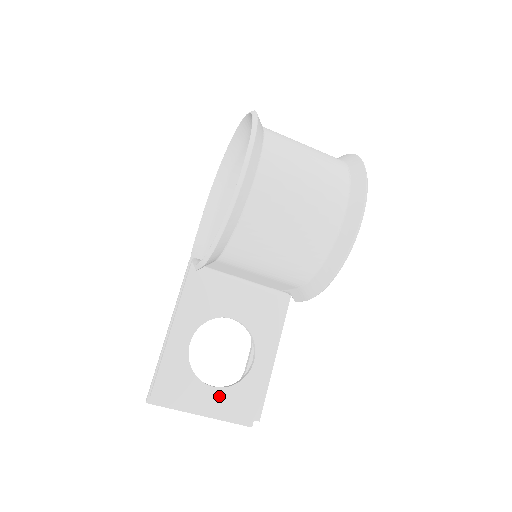
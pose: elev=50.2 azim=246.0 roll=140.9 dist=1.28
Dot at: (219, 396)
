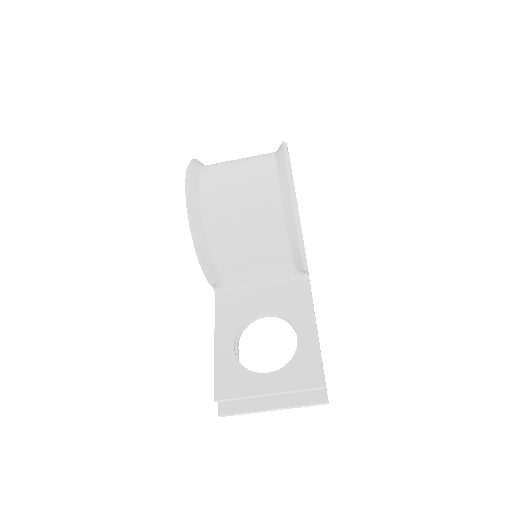
Dot at: (276, 379)
